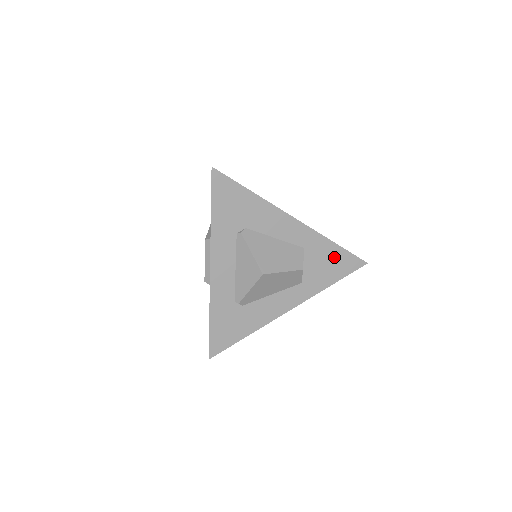
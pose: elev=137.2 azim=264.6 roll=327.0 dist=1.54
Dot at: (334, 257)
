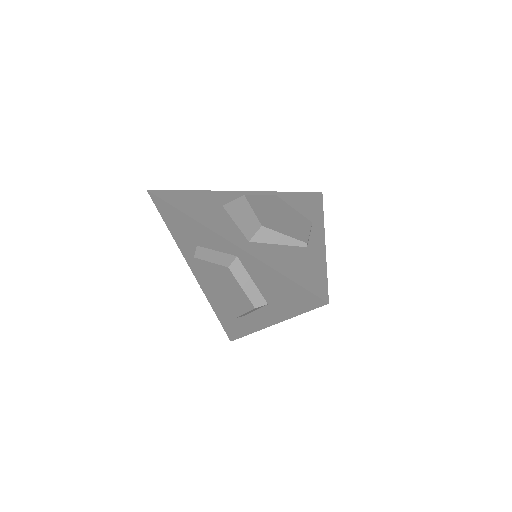
Dot at: occluded
